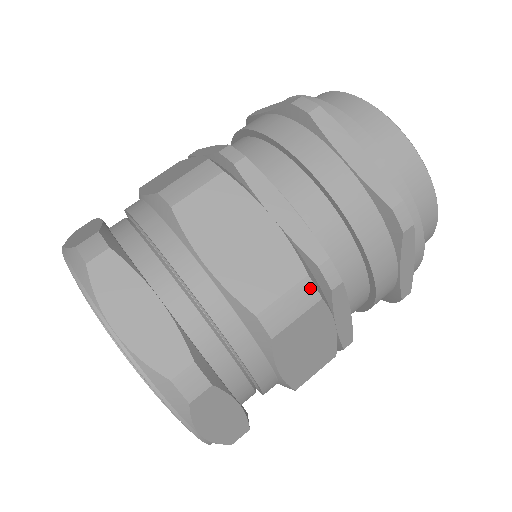
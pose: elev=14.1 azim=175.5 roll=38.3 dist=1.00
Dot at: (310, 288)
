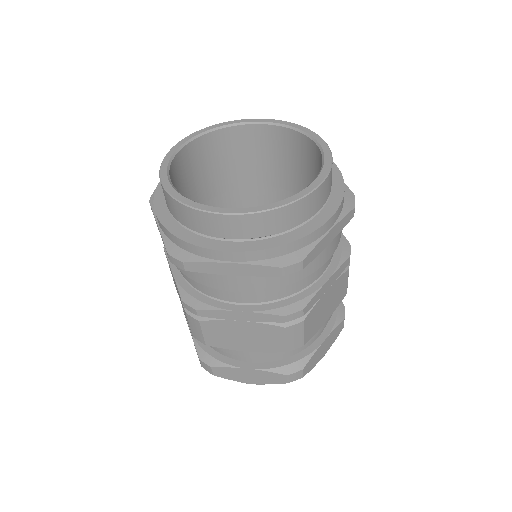
Dot at: (293, 327)
